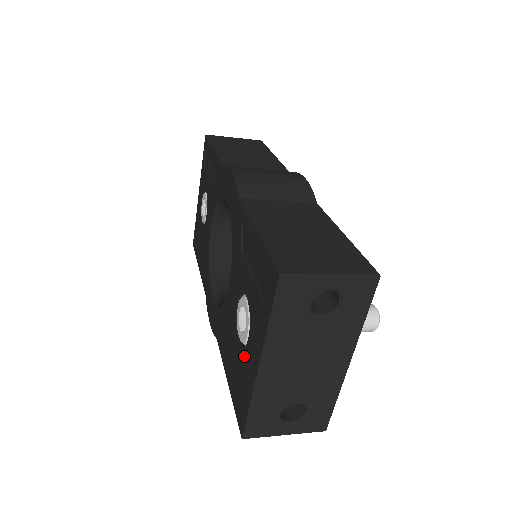
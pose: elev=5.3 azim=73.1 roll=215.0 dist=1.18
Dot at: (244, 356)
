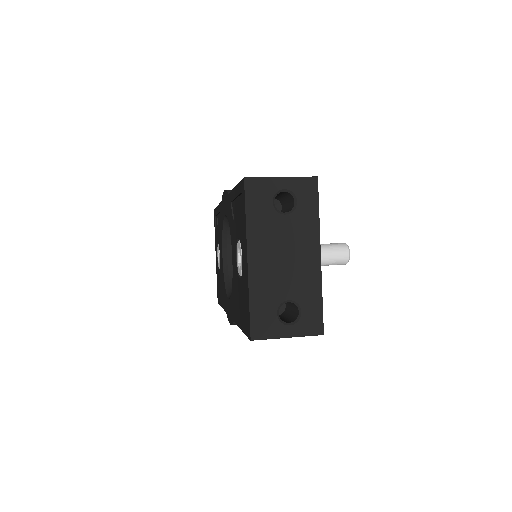
Dot at: (243, 278)
